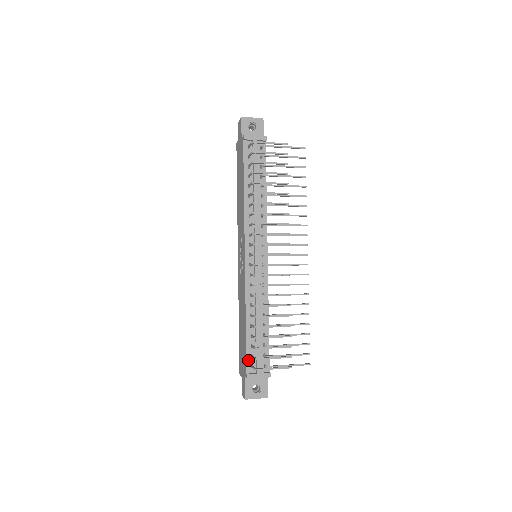
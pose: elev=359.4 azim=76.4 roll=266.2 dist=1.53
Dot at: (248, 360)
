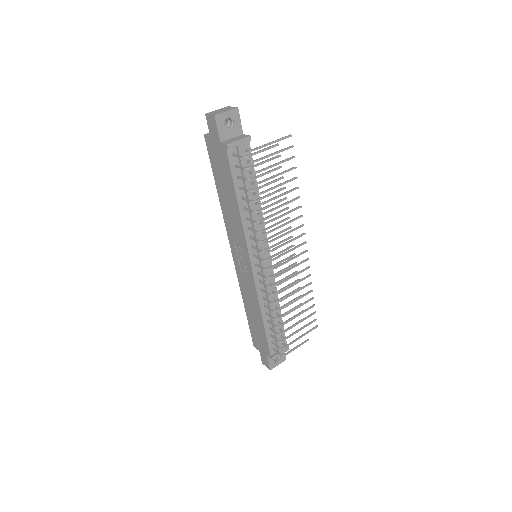
Dot at: (270, 346)
